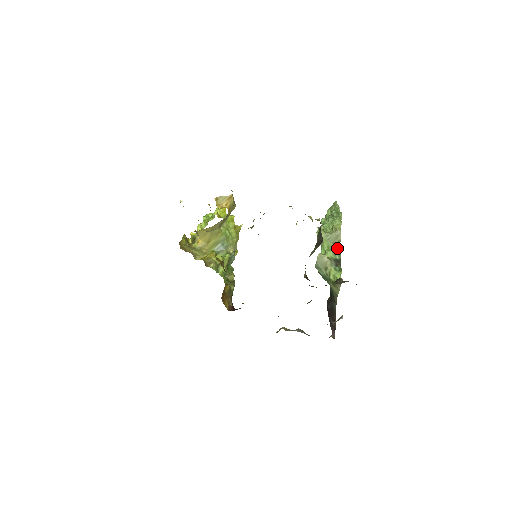
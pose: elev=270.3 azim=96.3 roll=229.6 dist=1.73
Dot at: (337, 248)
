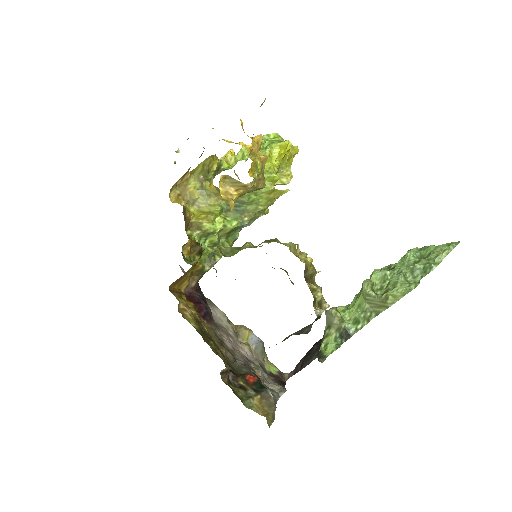
Dot at: (365, 318)
